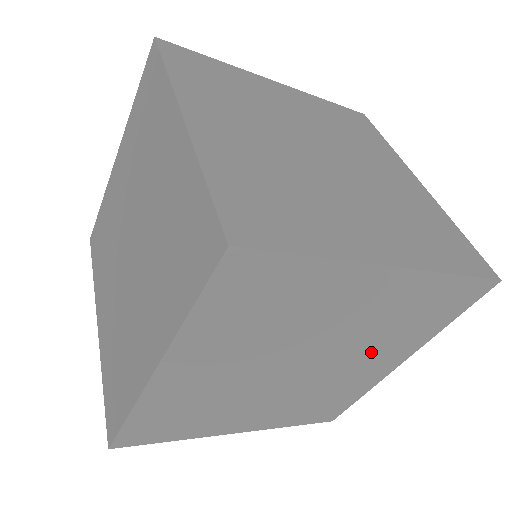
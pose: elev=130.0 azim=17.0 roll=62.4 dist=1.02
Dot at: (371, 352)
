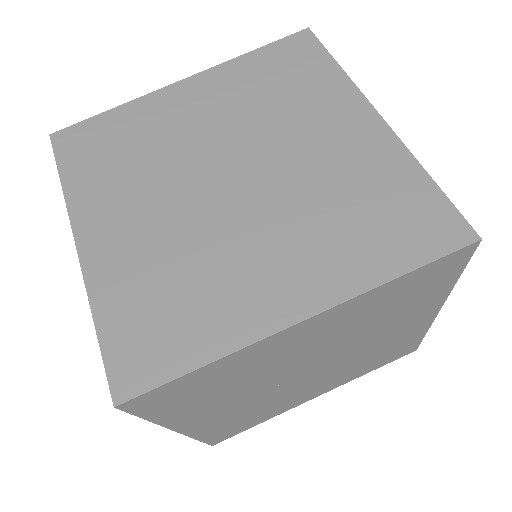
Dot at: (332, 377)
